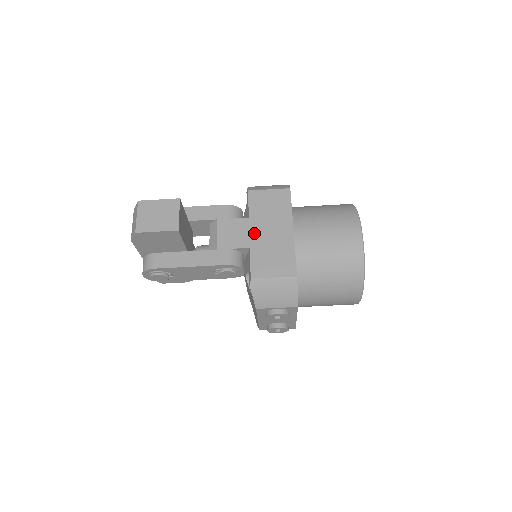
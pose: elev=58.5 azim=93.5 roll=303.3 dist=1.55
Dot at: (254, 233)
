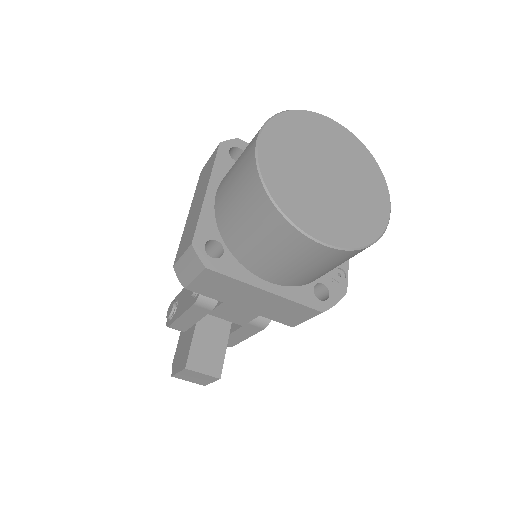
Dot at: (245, 308)
